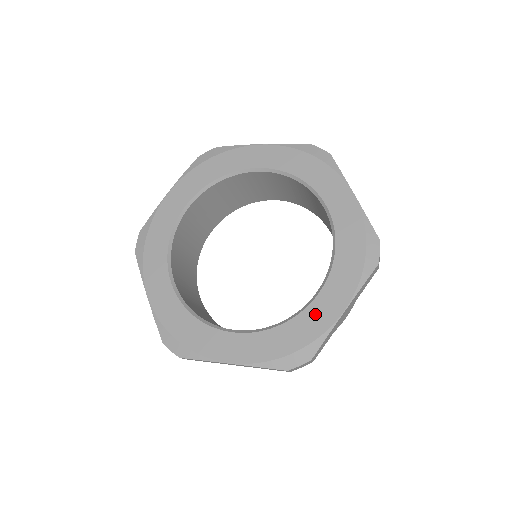
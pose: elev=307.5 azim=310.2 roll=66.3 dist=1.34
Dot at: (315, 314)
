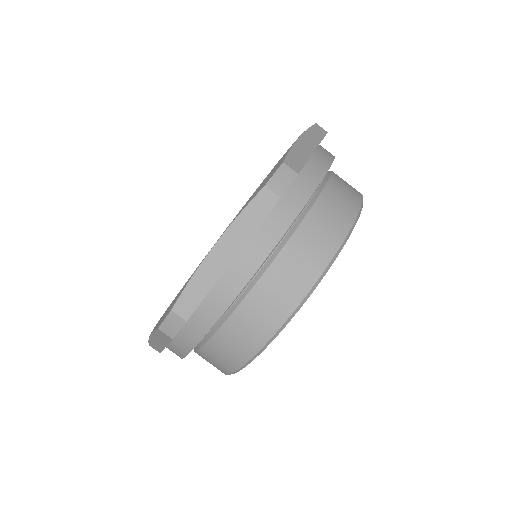
Dot at: occluded
